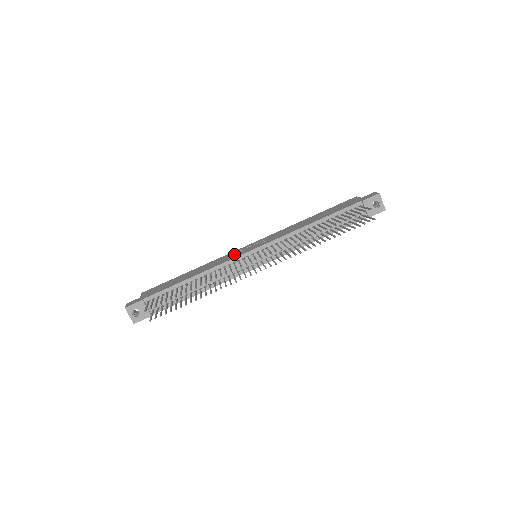
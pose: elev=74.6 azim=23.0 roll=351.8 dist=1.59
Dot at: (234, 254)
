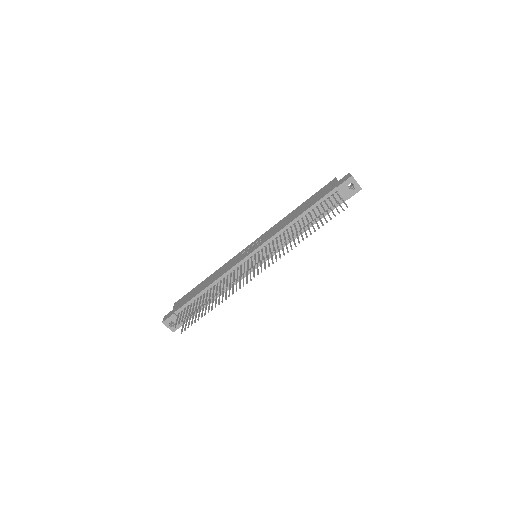
Dot at: (237, 258)
